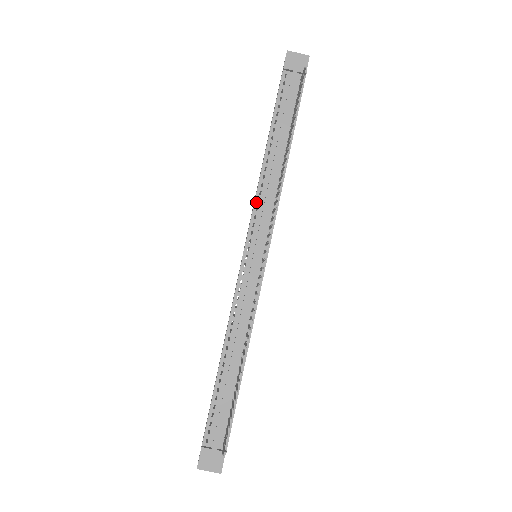
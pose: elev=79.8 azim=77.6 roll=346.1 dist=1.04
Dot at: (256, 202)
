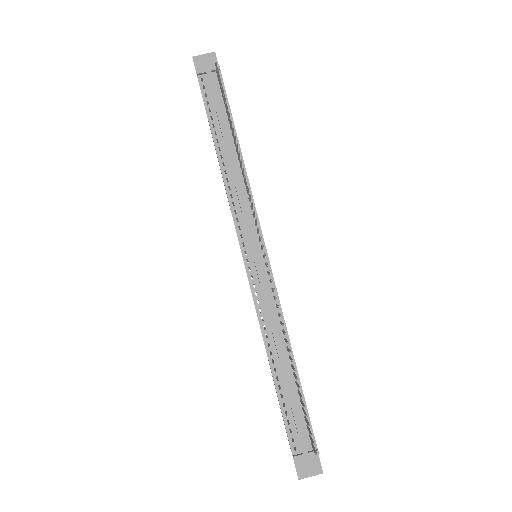
Dot at: (232, 207)
